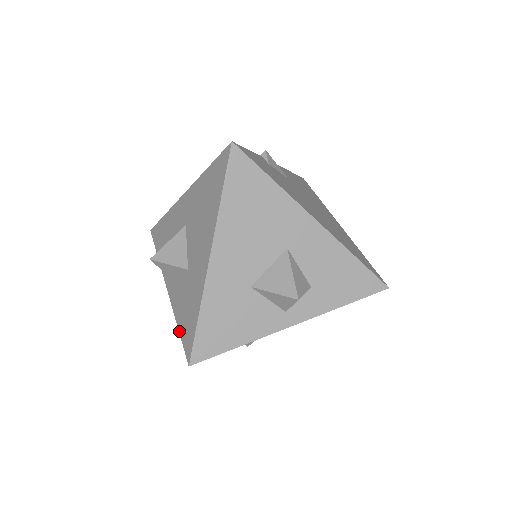
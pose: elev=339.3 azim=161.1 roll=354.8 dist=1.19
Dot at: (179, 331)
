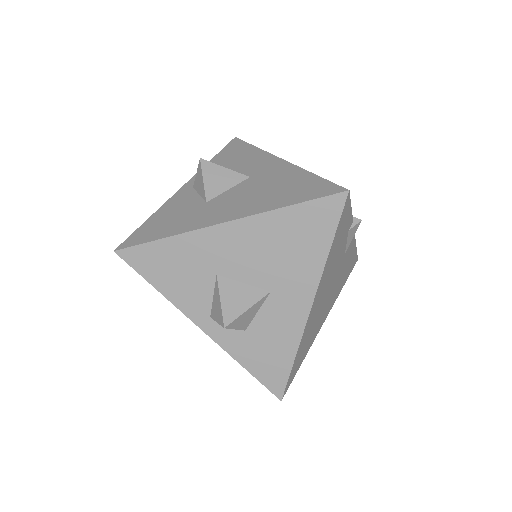
Dot at: (145, 222)
